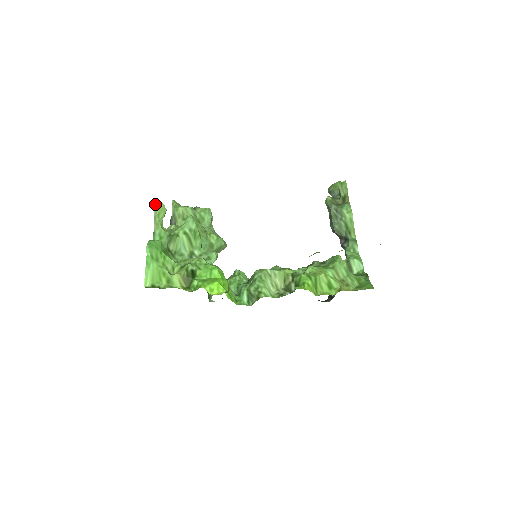
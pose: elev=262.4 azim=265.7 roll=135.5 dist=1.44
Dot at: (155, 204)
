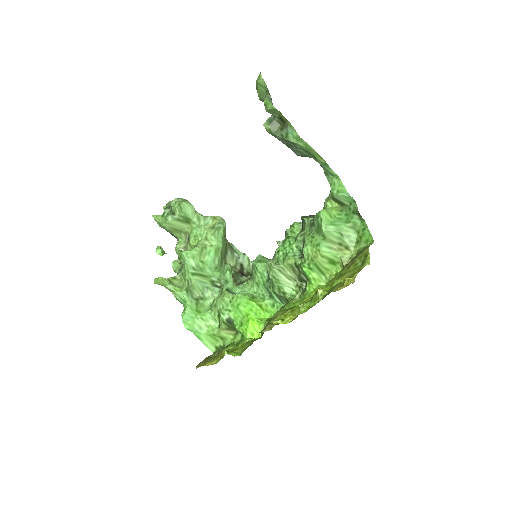
Dot at: (155, 283)
